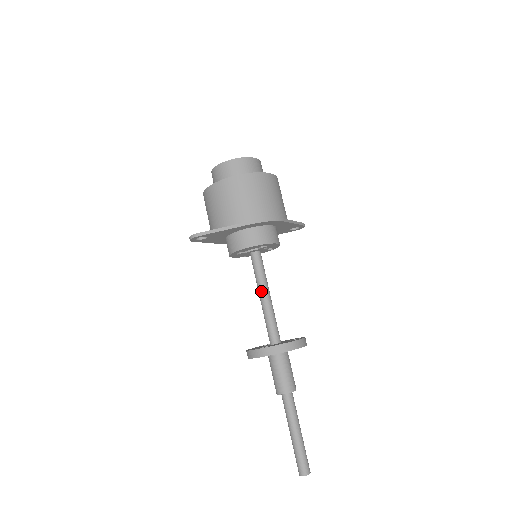
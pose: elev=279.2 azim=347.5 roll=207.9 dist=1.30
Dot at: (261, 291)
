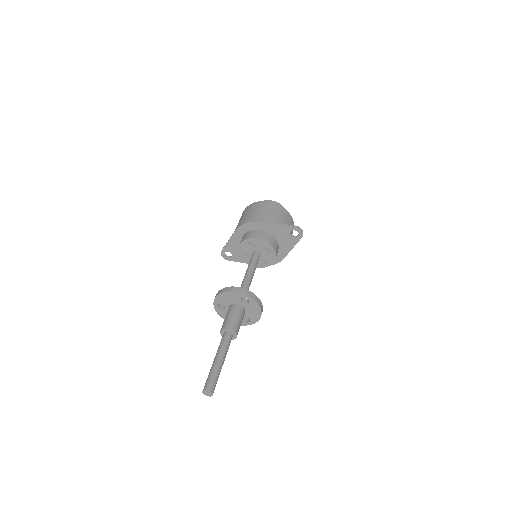
Dot at: (245, 273)
